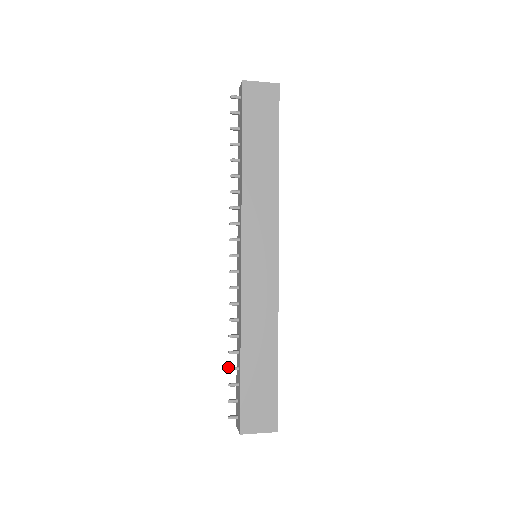
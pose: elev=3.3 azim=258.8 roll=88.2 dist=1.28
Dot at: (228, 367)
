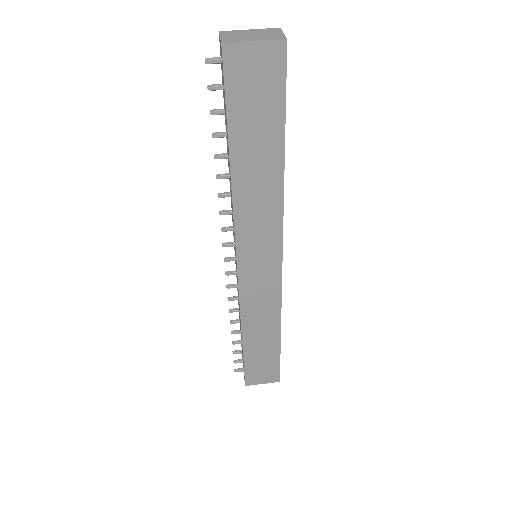
Dot at: occluded
